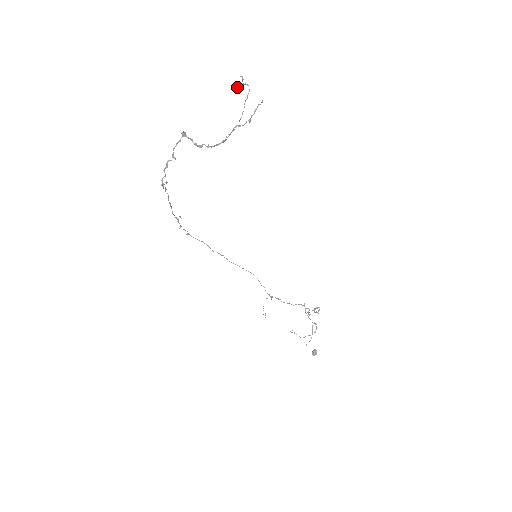
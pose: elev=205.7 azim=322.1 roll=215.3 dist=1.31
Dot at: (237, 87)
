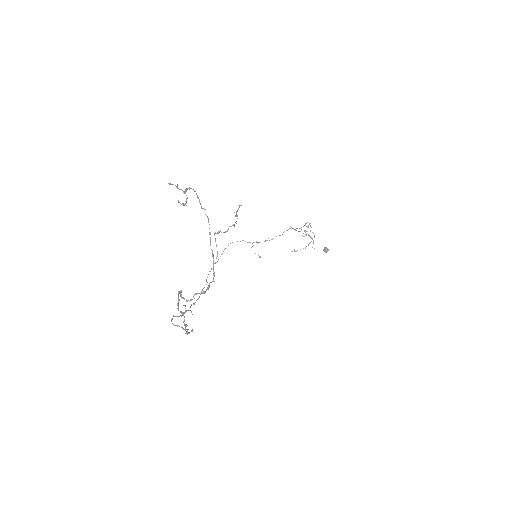
Dot at: (185, 204)
